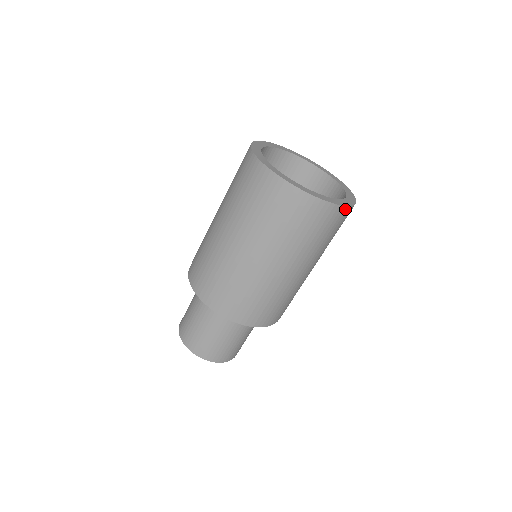
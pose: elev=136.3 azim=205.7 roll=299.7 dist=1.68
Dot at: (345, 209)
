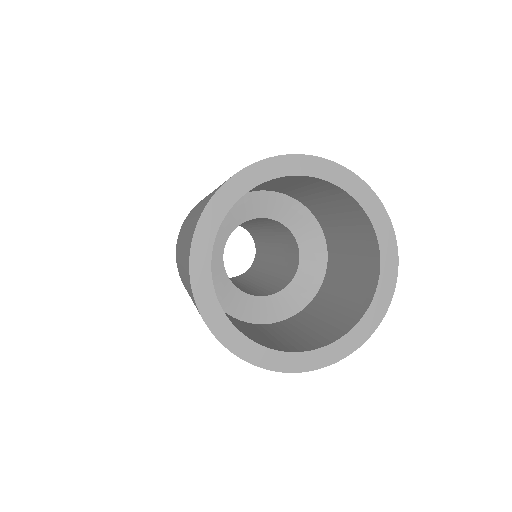
Dot at: (330, 362)
